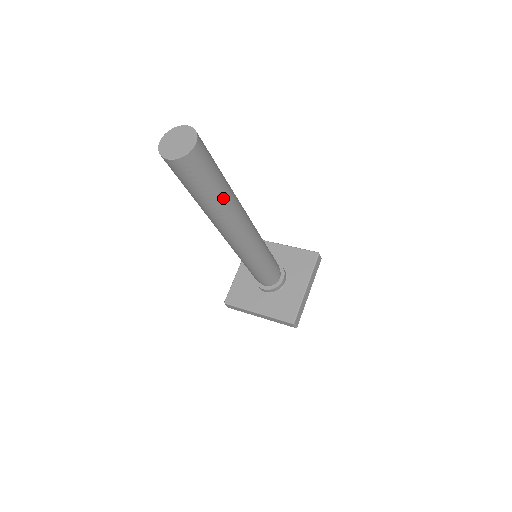
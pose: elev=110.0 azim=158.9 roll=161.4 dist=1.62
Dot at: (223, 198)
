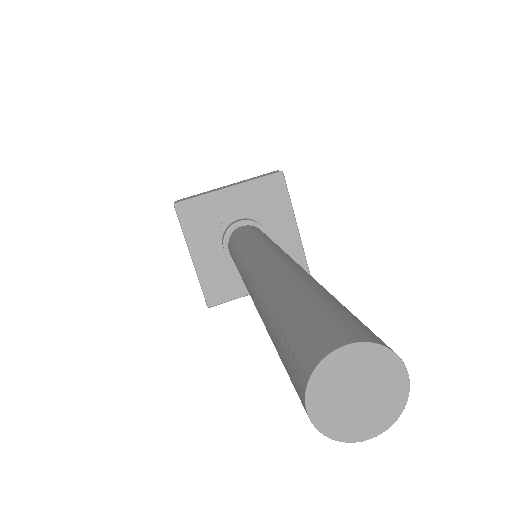
Dot at: occluded
